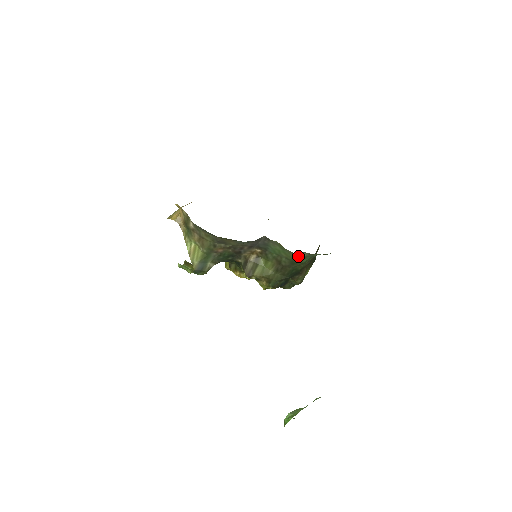
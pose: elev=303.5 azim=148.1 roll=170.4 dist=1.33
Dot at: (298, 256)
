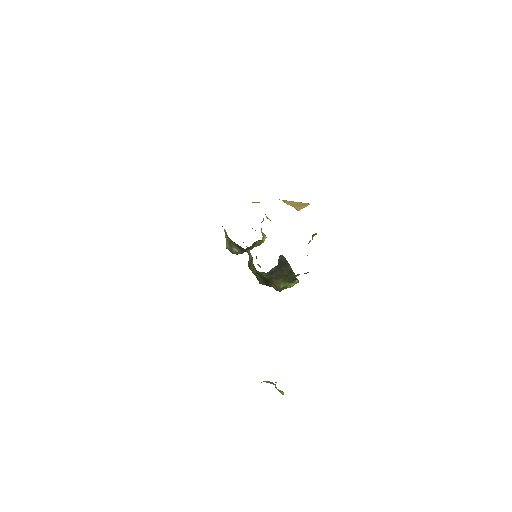
Dot at: occluded
